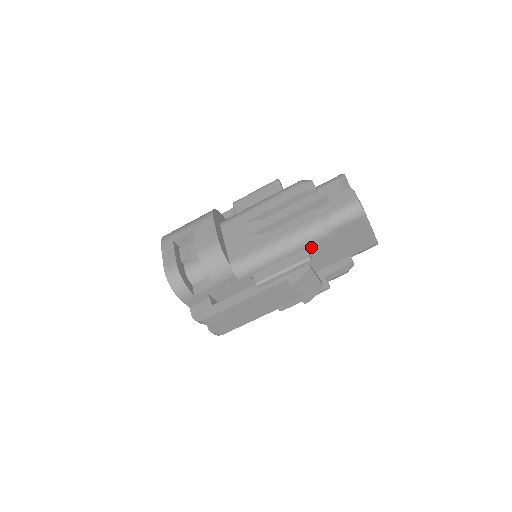
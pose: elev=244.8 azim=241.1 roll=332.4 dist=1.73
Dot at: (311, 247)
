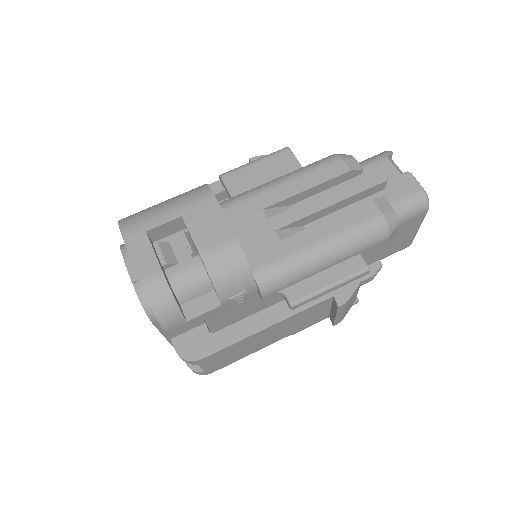
Dot at: (365, 251)
